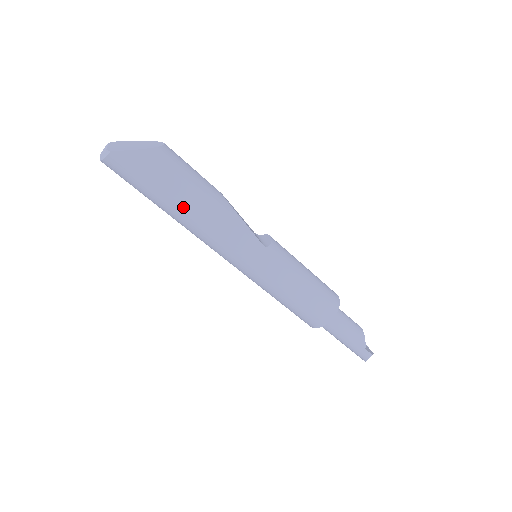
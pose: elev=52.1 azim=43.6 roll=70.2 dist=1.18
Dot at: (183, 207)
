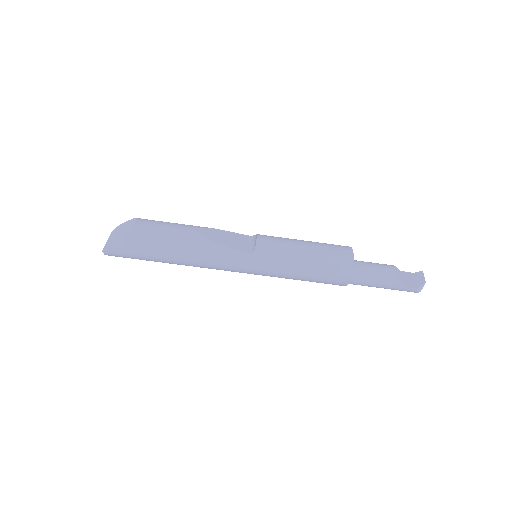
Dot at: (170, 260)
